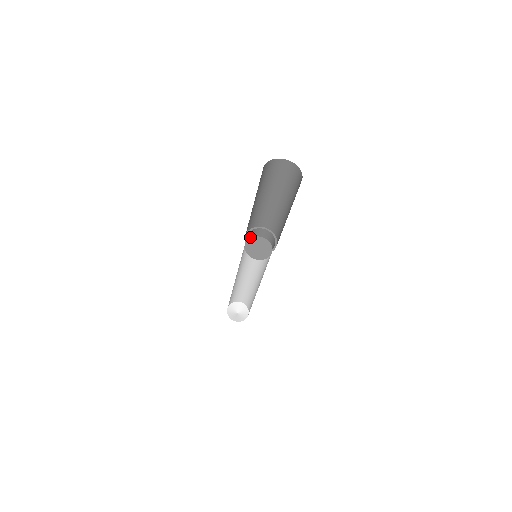
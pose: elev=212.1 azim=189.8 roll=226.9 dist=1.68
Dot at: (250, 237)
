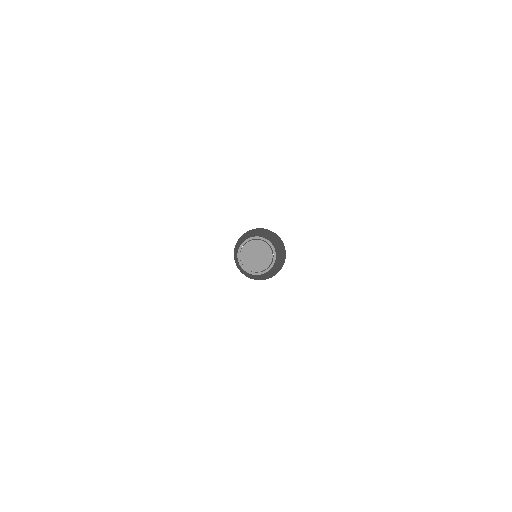
Dot at: (250, 240)
